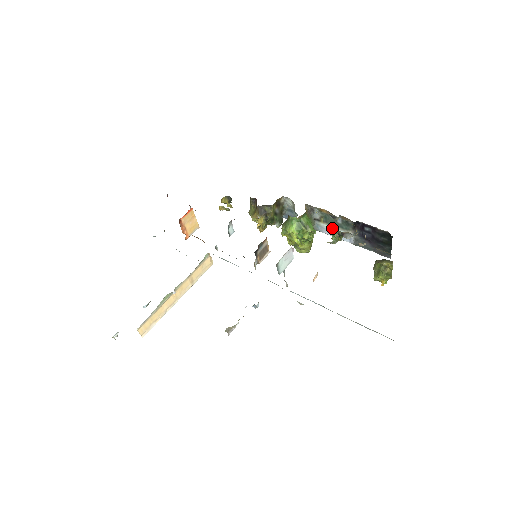
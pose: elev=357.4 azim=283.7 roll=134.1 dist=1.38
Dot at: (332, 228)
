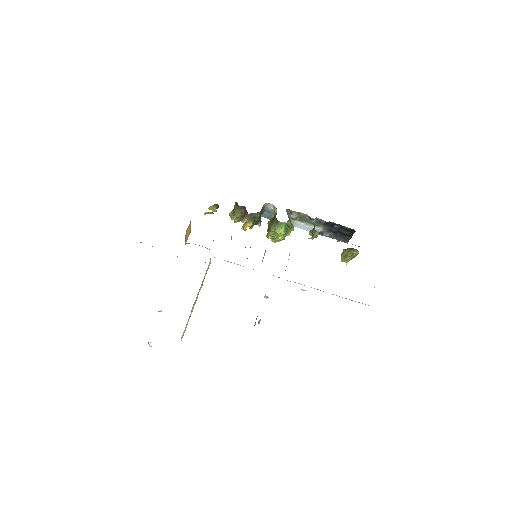
Dot at: (305, 224)
